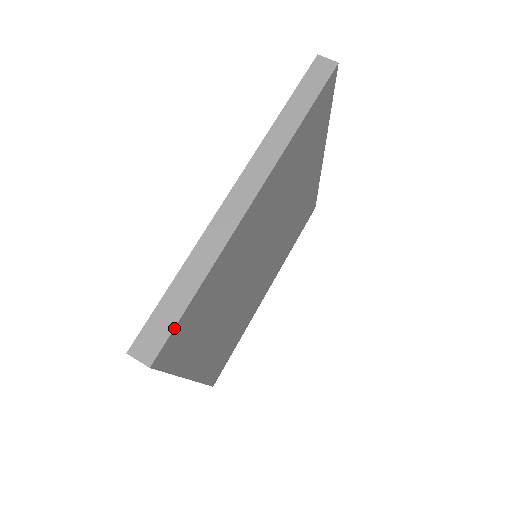
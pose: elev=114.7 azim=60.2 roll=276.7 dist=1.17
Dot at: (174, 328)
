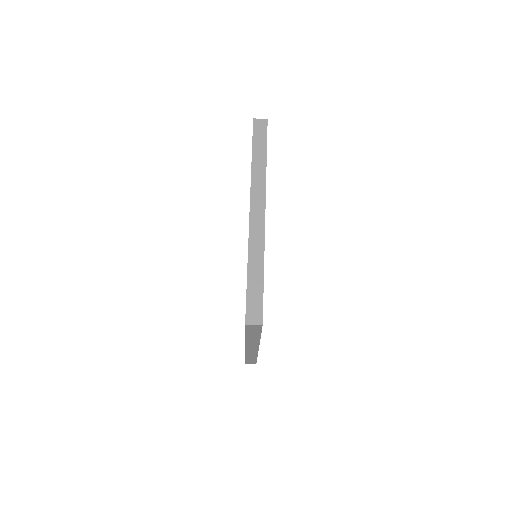
Dot at: occluded
